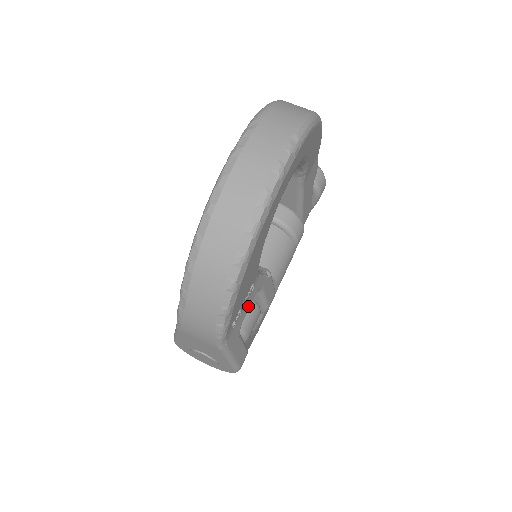
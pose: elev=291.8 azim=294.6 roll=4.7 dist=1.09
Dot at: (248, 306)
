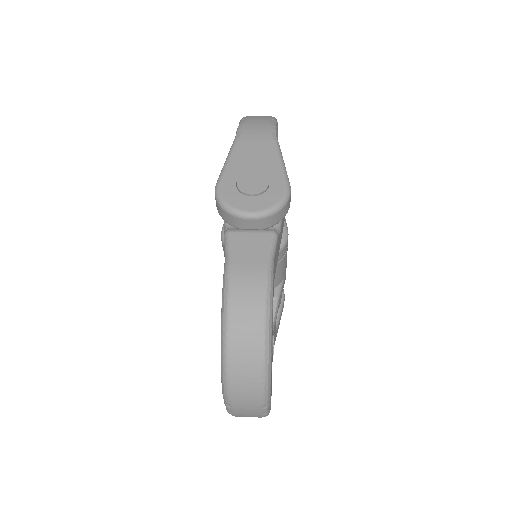
Dot at: occluded
